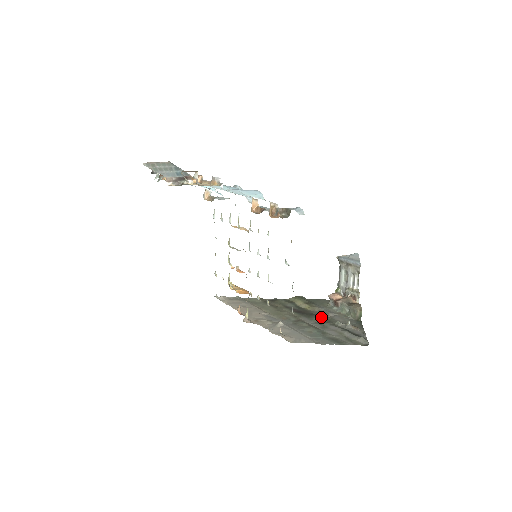
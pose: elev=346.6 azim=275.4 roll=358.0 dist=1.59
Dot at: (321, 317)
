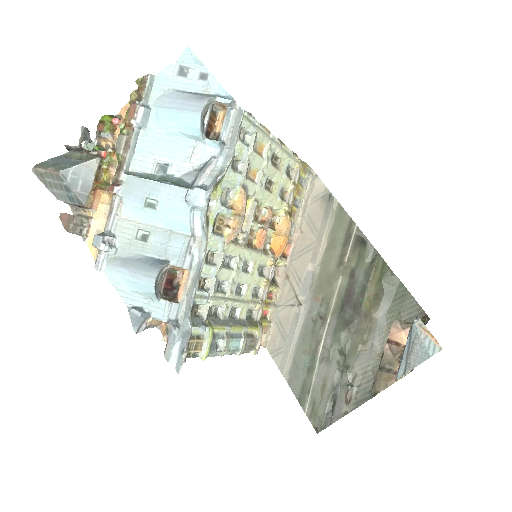
Dot at: (352, 338)
